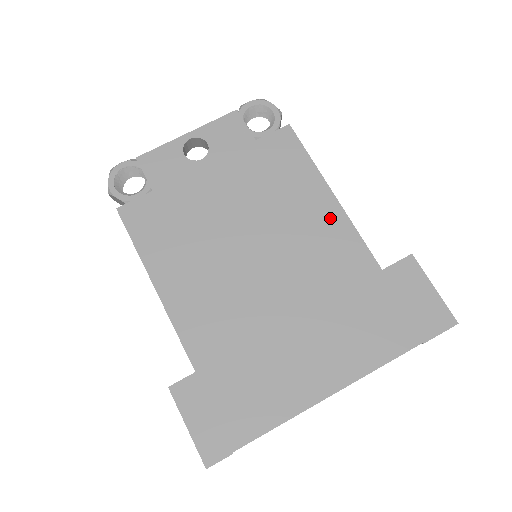
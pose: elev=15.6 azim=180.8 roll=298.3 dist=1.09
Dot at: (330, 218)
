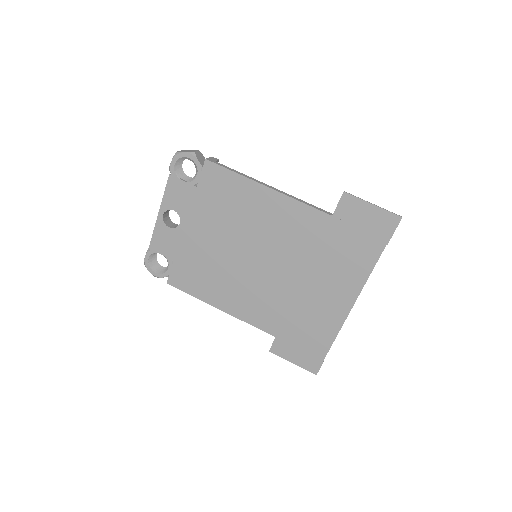
Dot at: (278, 205)
